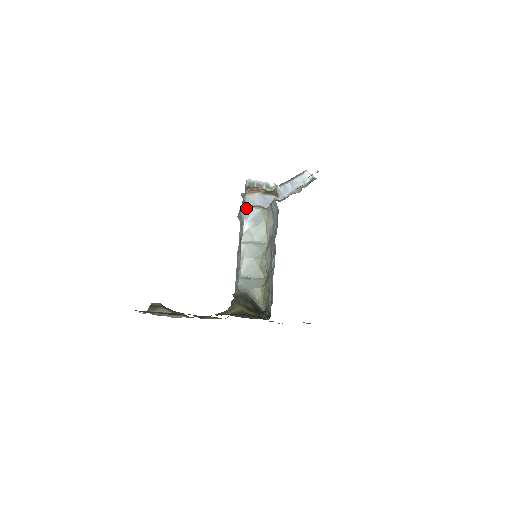
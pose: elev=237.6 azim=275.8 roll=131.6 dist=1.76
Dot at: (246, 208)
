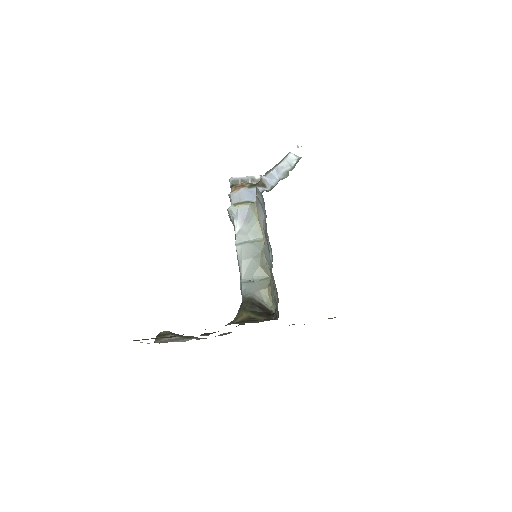
Dot at: (233, 207)
